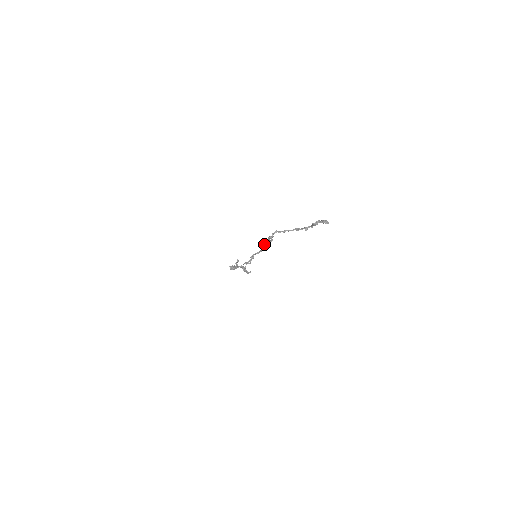
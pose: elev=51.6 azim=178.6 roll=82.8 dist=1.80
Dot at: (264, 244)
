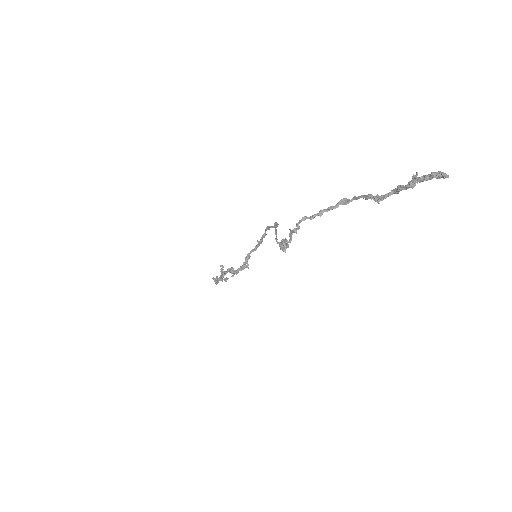
Dot at: (281, 243)
